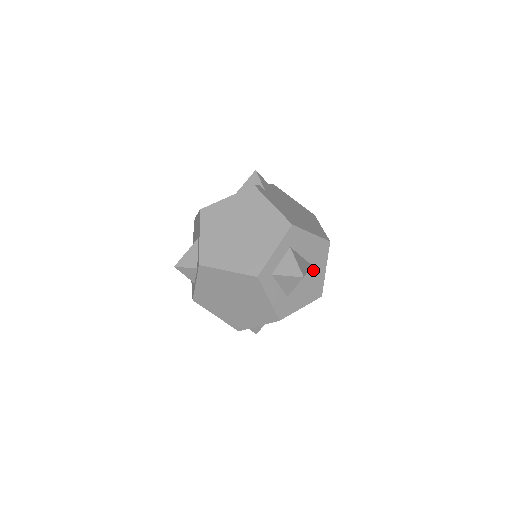
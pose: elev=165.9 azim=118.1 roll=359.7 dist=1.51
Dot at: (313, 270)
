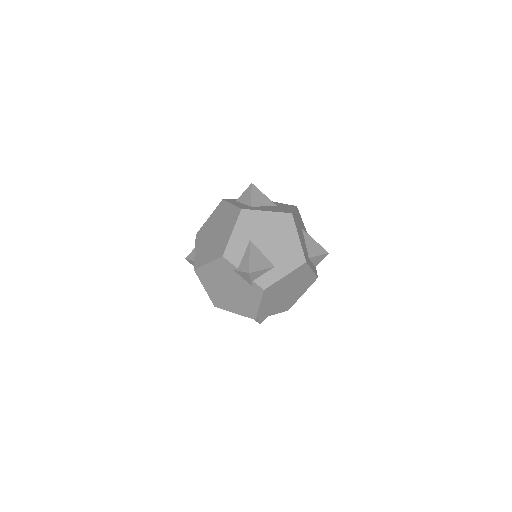
Dot at: occluded
